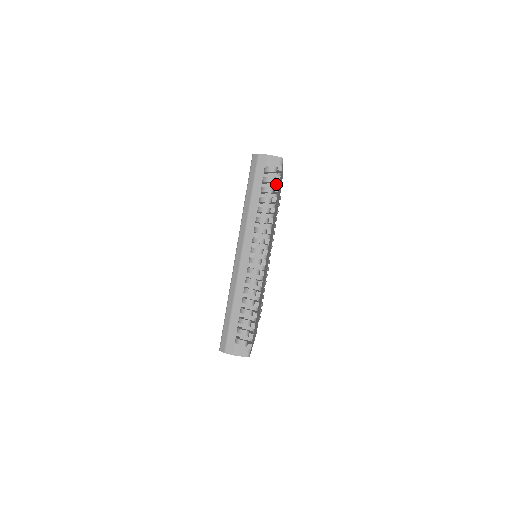
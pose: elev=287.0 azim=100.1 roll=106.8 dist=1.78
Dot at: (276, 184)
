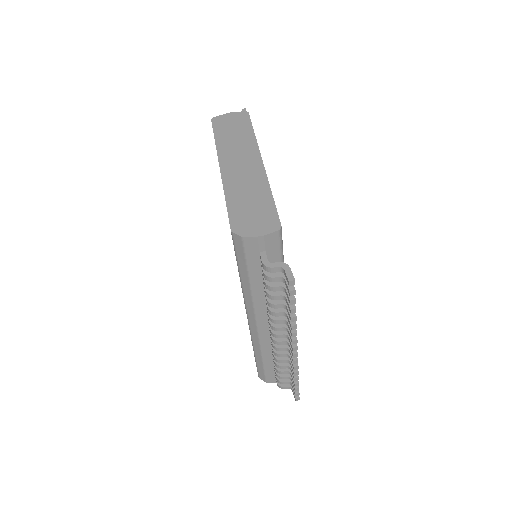
Dot at: (280, 259)
